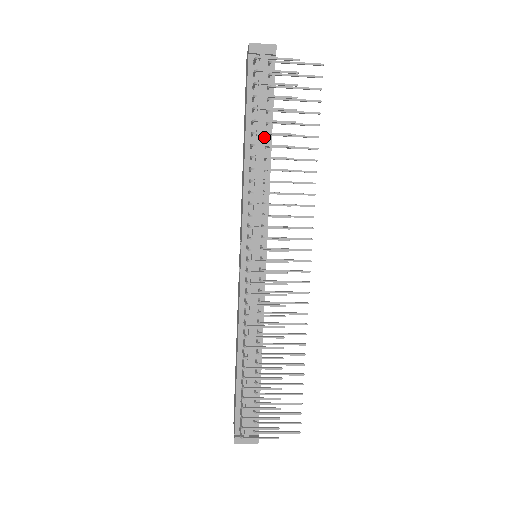
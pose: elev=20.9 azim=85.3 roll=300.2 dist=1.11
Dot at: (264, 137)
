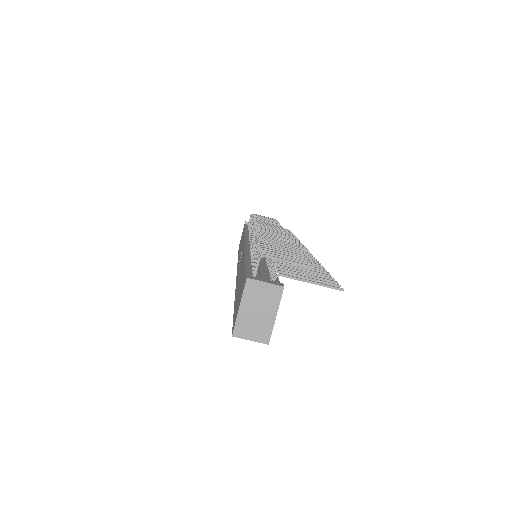
Dot at: occluded
